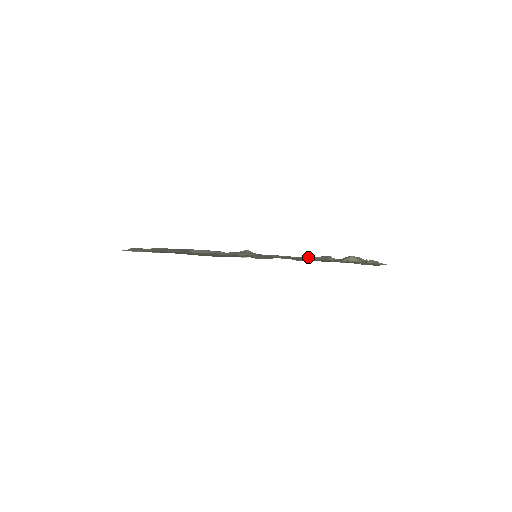
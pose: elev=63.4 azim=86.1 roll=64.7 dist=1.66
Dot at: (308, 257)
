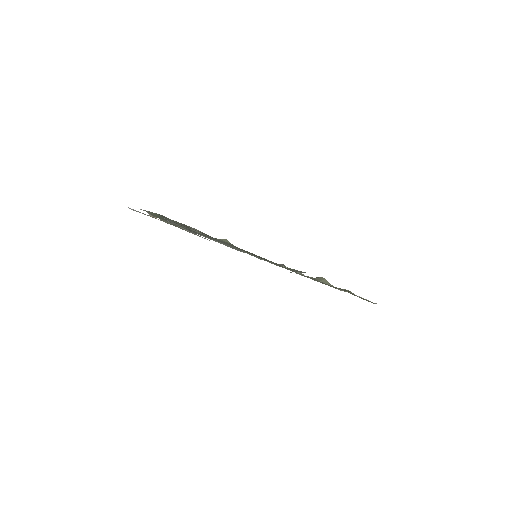
Dot at: (273, 263)
